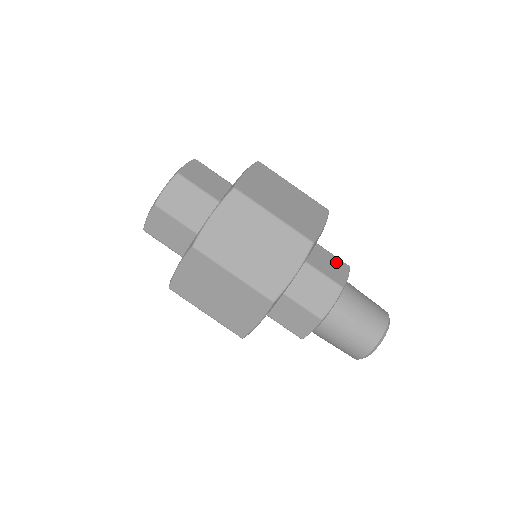
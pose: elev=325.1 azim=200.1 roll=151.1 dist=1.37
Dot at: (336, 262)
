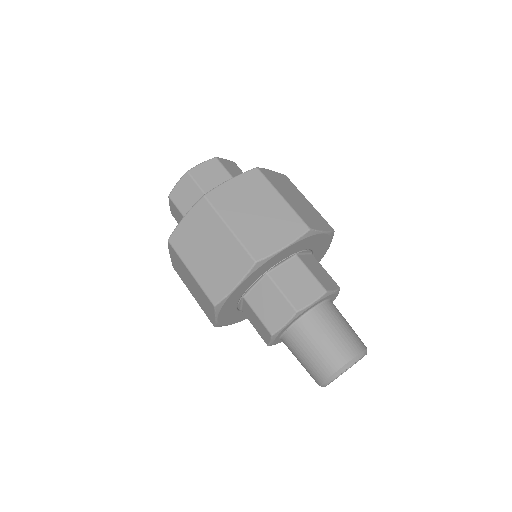
Dot at: (310, 283)
